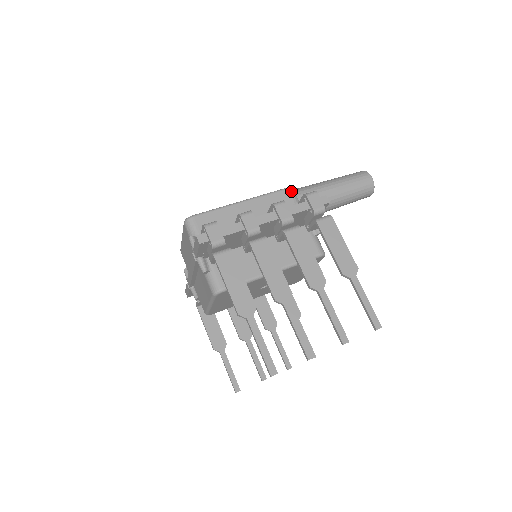
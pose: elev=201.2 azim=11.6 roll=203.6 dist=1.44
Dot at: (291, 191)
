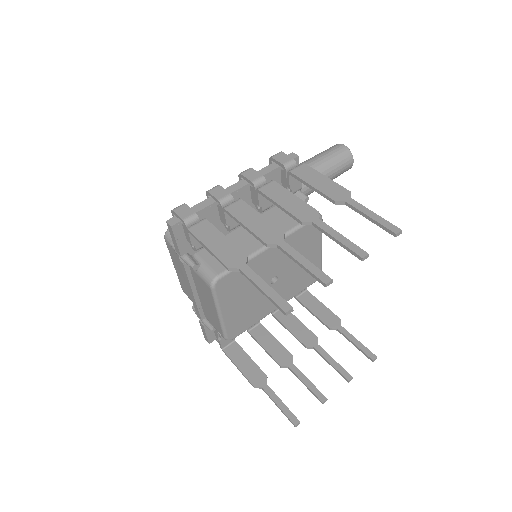
Dot at: occluded
